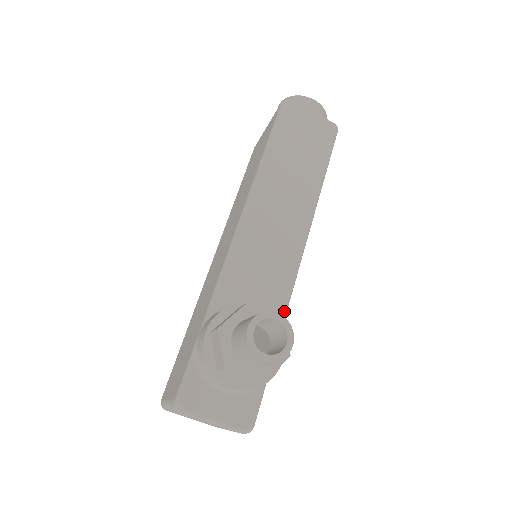
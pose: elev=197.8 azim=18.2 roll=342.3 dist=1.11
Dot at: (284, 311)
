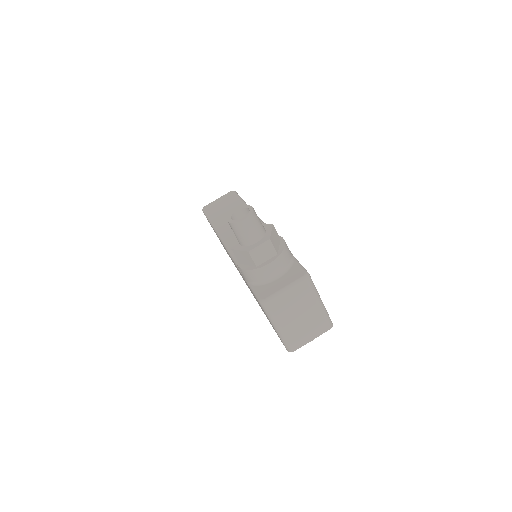
Dot at: occluded
